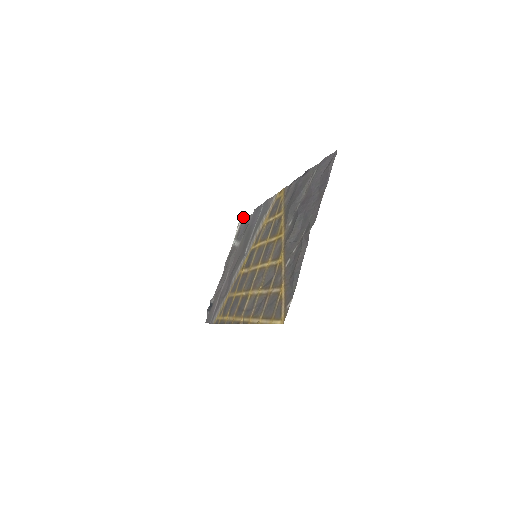
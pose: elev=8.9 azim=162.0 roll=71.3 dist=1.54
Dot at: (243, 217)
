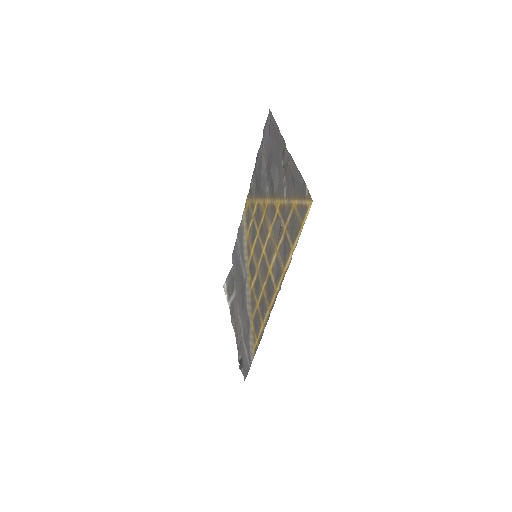
Dot at: occluded
